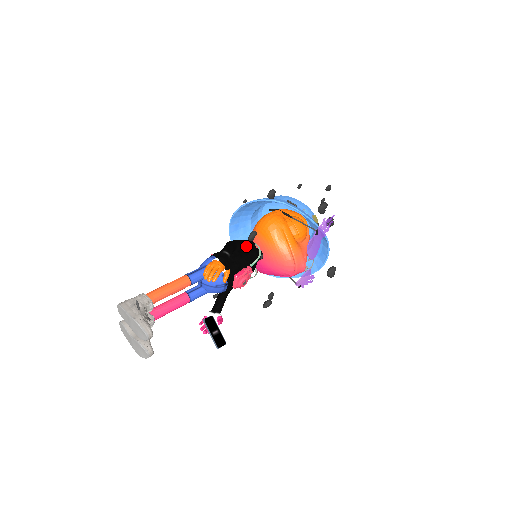
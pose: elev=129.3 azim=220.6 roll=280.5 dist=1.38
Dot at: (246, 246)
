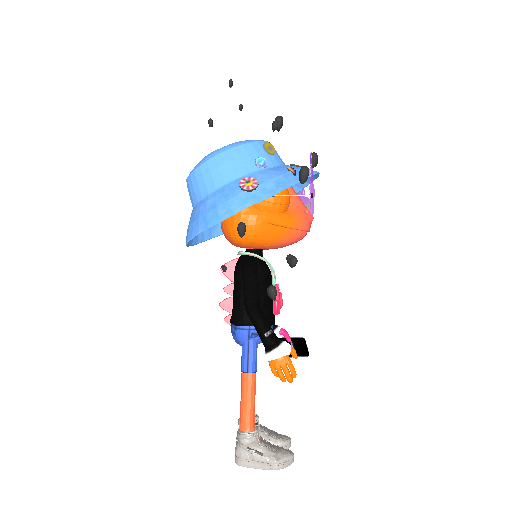
Dot at: (257, 282)
